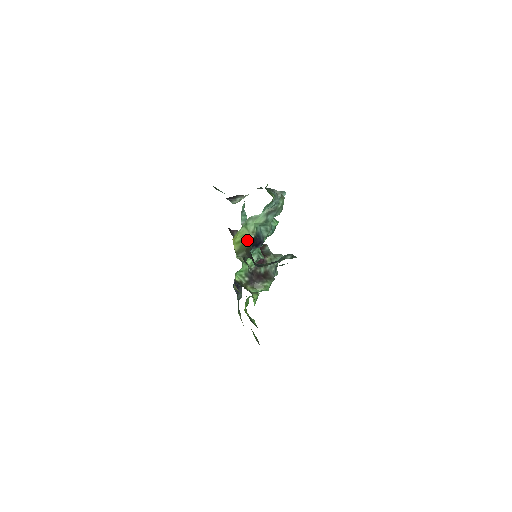
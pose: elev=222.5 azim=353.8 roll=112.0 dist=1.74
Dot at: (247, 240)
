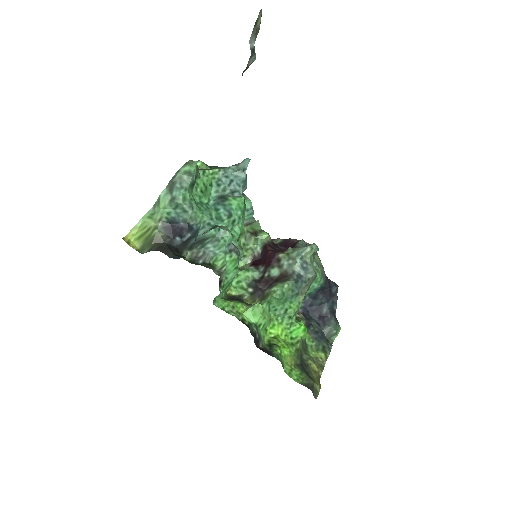
Dot at: (152, 231)
